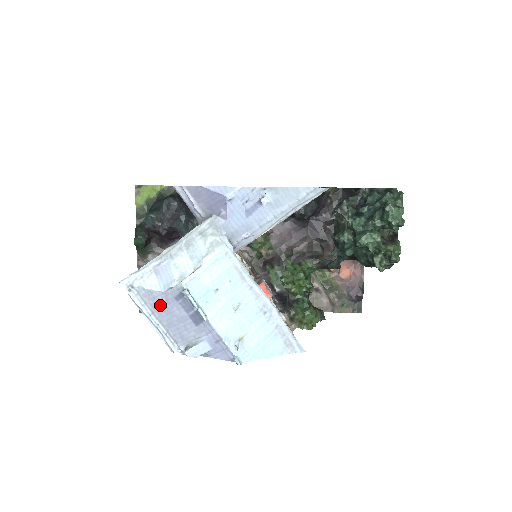
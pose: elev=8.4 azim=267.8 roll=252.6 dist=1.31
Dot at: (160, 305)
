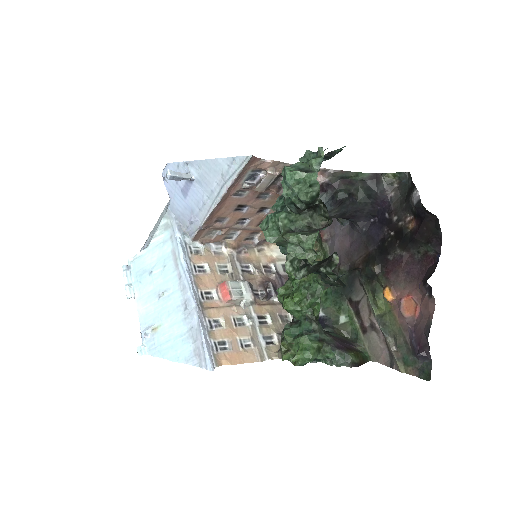
Dot at: occluded
